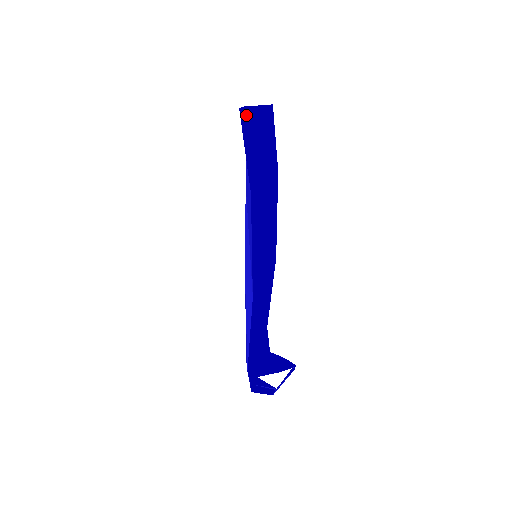
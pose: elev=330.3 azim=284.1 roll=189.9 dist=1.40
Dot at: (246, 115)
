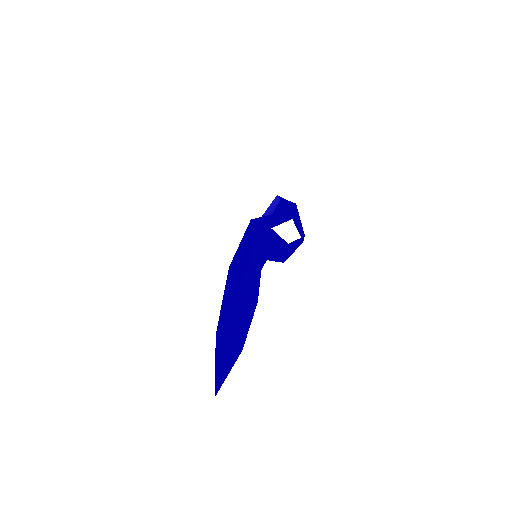
Dot at: (218, 325)
